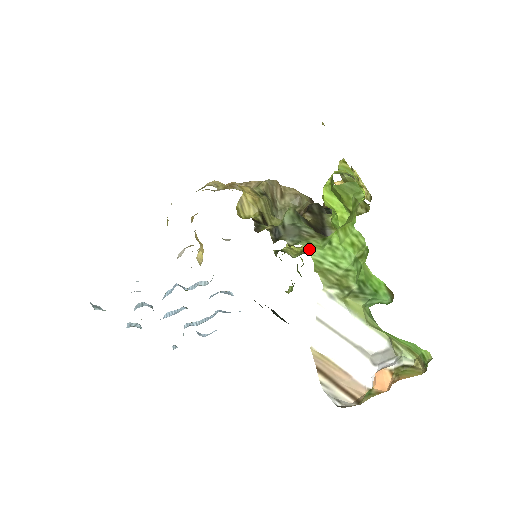
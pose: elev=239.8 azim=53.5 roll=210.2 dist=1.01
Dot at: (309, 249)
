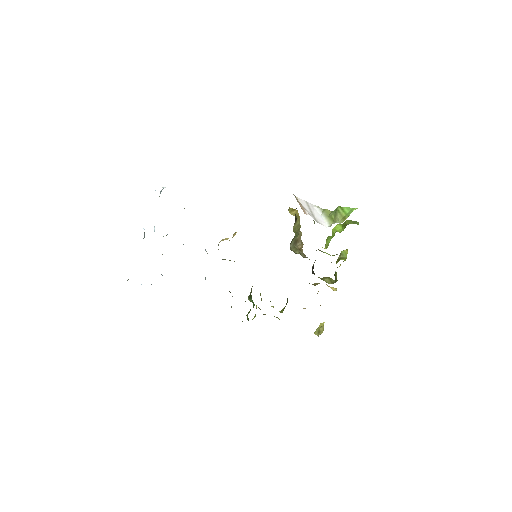
Dot at: occluded
